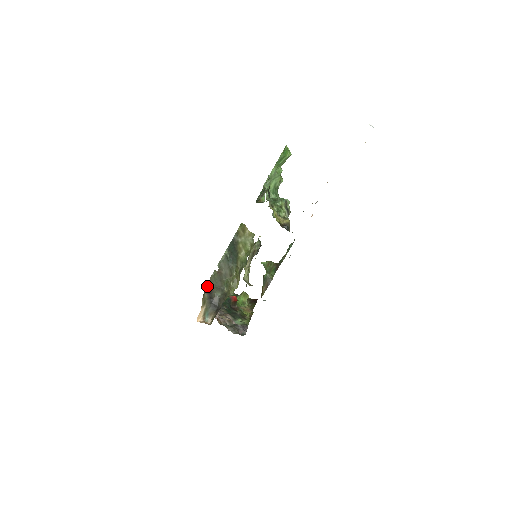
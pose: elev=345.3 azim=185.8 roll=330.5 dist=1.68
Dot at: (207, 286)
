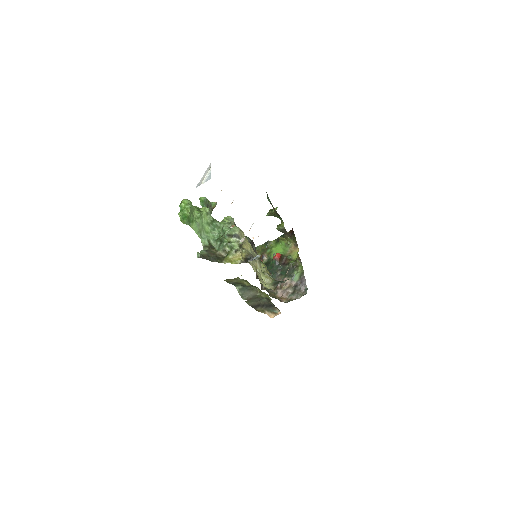
Dot at: occluded
